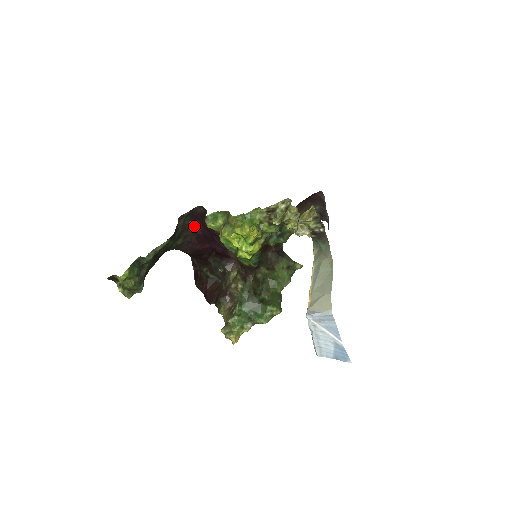
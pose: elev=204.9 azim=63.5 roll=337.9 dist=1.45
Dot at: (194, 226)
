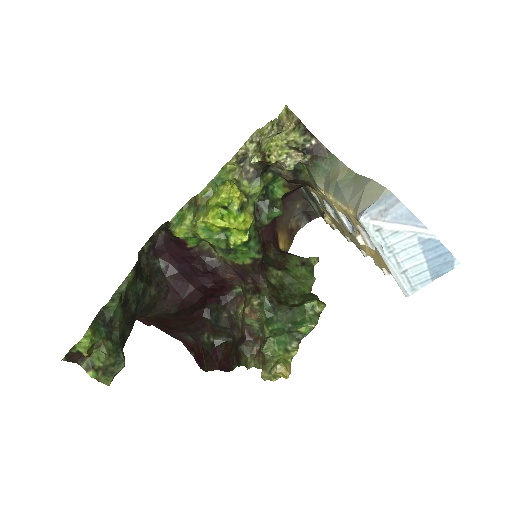
Dot at: (164, 266)
